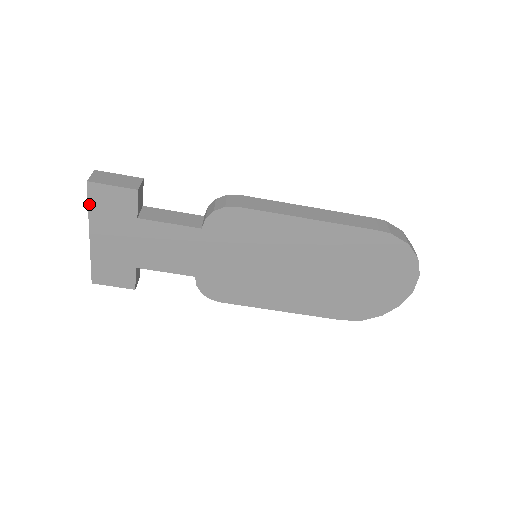
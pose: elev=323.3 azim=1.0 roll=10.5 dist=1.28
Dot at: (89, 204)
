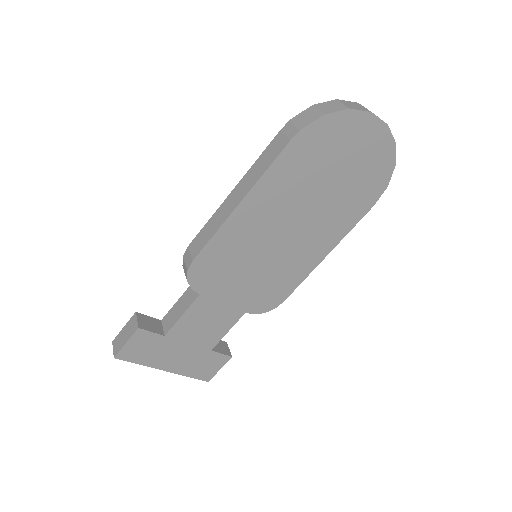
Dot at: (135, 363)
